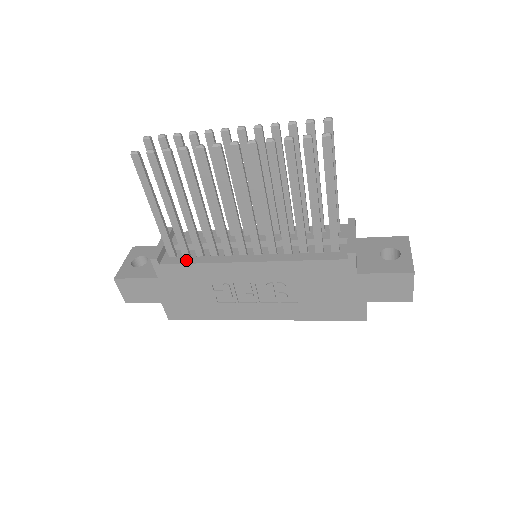
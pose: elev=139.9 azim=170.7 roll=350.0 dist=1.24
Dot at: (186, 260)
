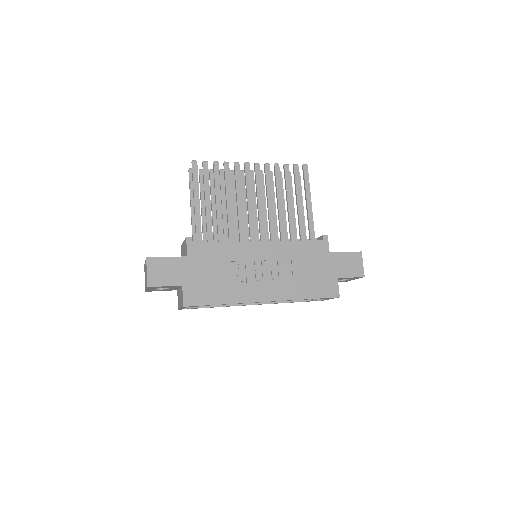
Dot at: (212, 243)
